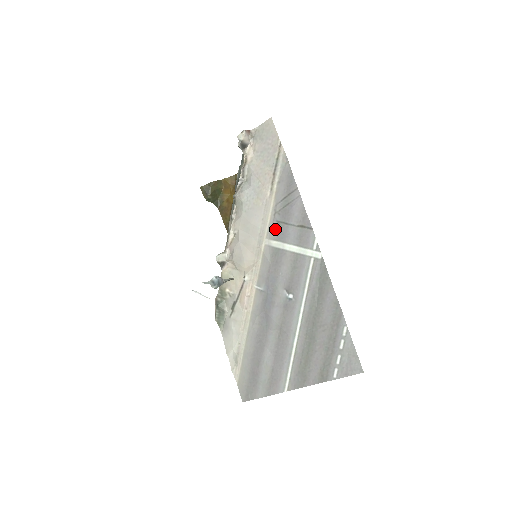
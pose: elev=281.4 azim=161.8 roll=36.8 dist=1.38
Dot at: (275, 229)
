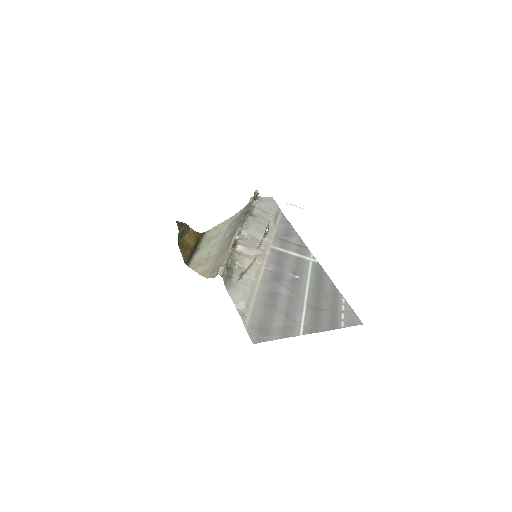
Dot at: (279, 242)
